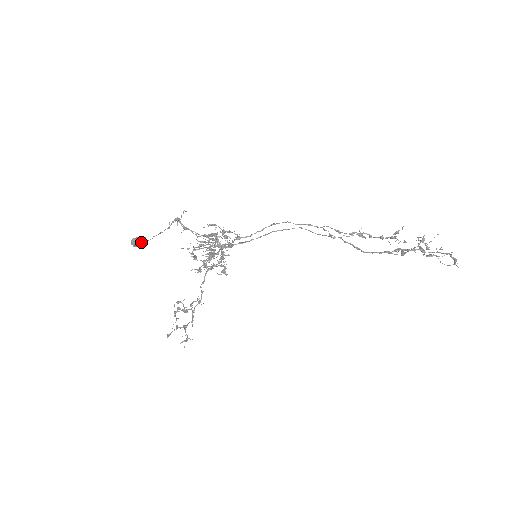
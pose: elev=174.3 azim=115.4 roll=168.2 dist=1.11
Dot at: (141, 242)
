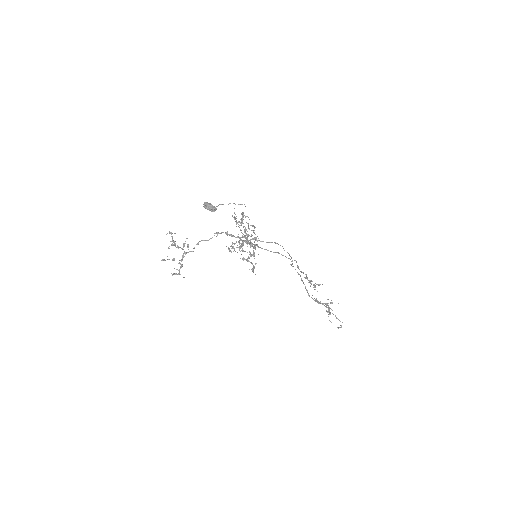
Dot at: (213, 210)
